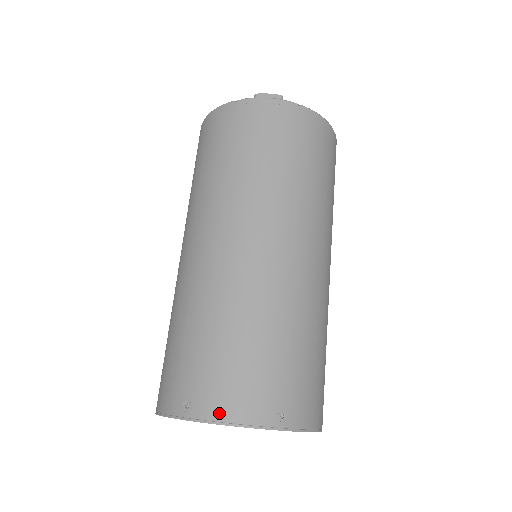
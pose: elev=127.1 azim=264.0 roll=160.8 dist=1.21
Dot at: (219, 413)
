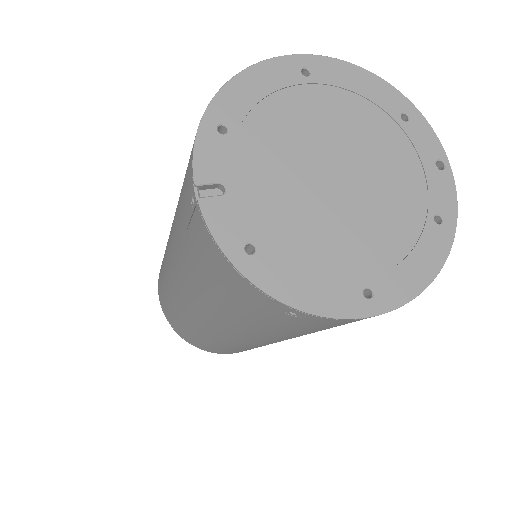
Dot at: occluded
